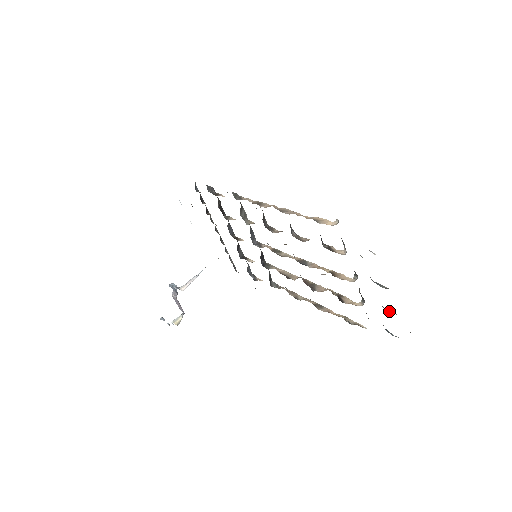
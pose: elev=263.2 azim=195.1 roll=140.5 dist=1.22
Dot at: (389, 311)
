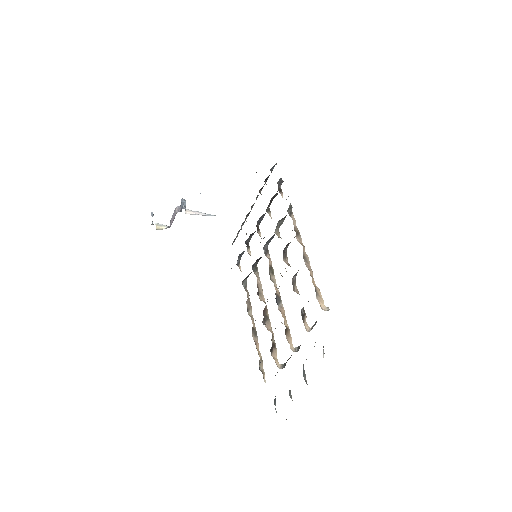
Dot at: (290, 393)
